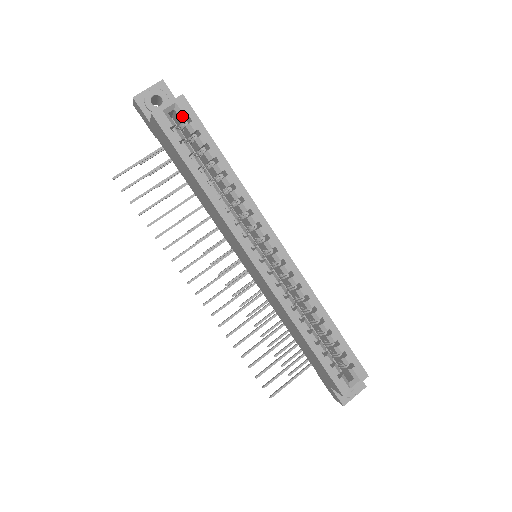
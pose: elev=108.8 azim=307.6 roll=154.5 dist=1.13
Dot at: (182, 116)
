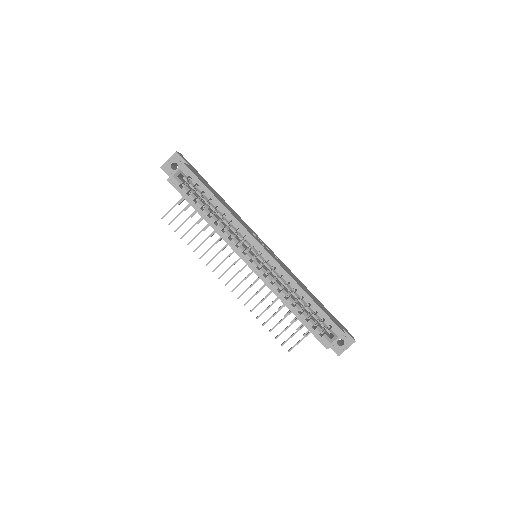
Dot at: (185, 176)
